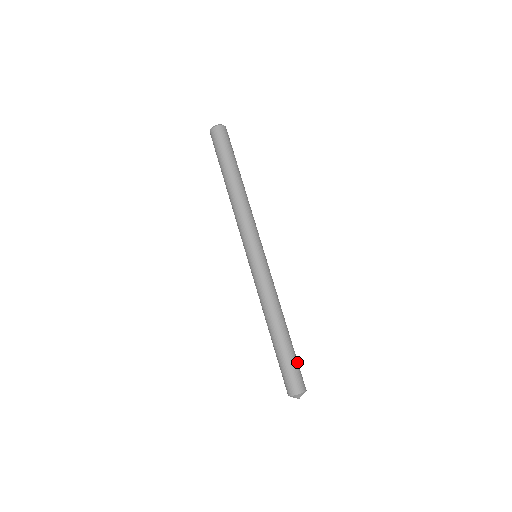
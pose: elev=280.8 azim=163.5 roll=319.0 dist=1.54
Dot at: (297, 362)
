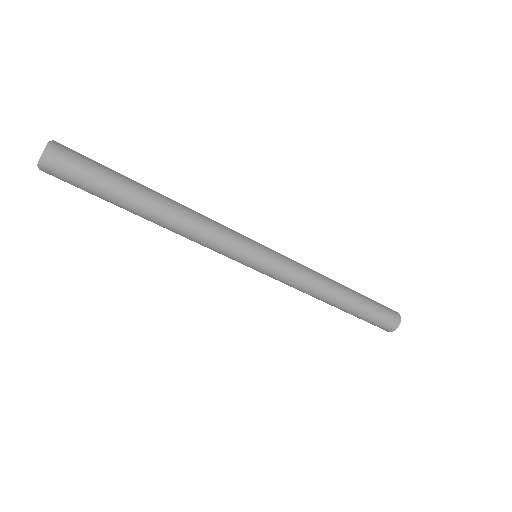
Dot at: (376, 313)
